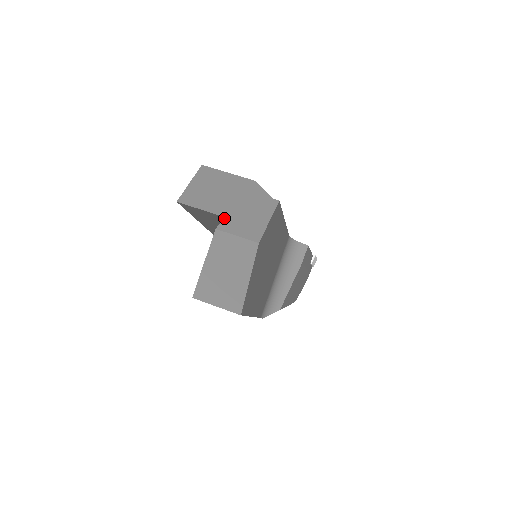
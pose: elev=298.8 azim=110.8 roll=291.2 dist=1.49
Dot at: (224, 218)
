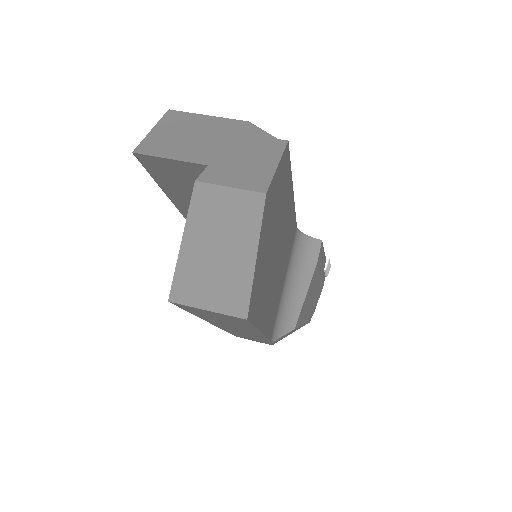
Dot at: (207, 166)
